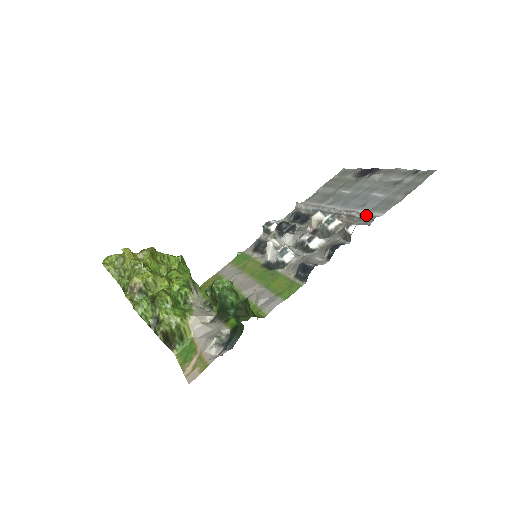
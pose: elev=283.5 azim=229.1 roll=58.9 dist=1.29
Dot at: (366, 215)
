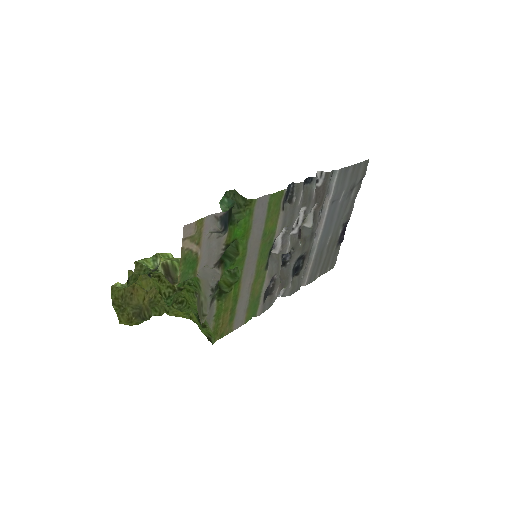
Dot at: occluded
